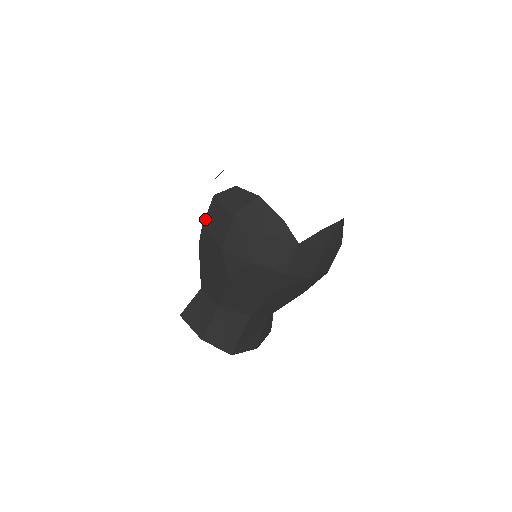
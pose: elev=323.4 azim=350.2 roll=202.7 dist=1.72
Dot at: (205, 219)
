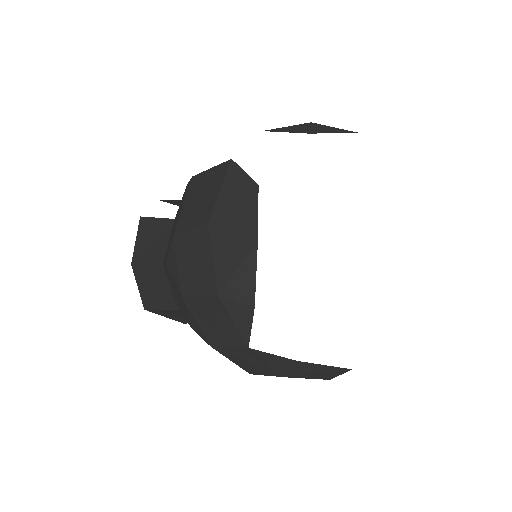
Dot at: (201, 173)
